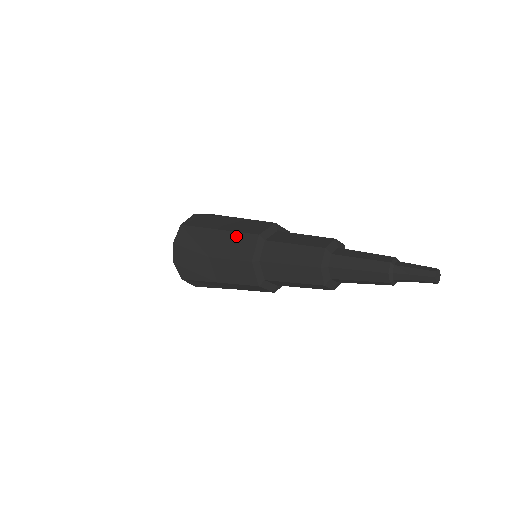
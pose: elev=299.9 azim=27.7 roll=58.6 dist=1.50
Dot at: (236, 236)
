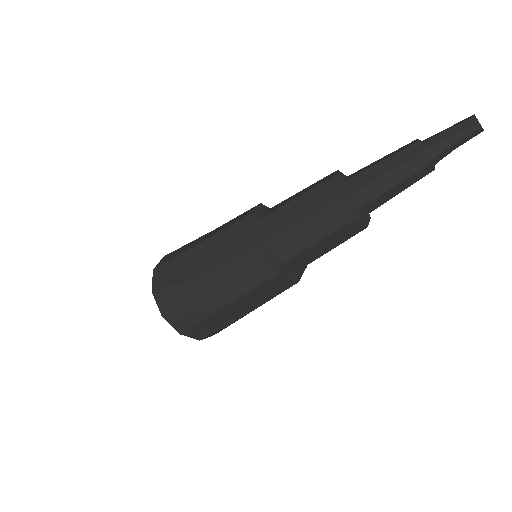
Dot at: (223, 234)
